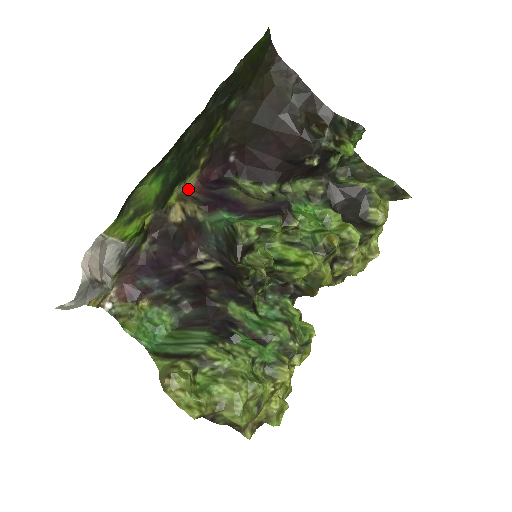
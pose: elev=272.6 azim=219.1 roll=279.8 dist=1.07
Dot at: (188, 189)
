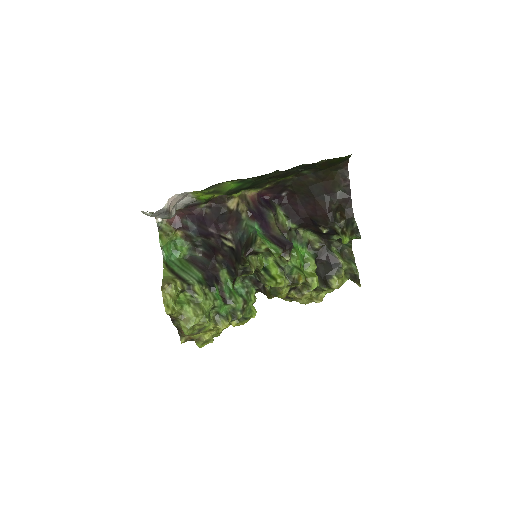
Dot at: (249, 195)
